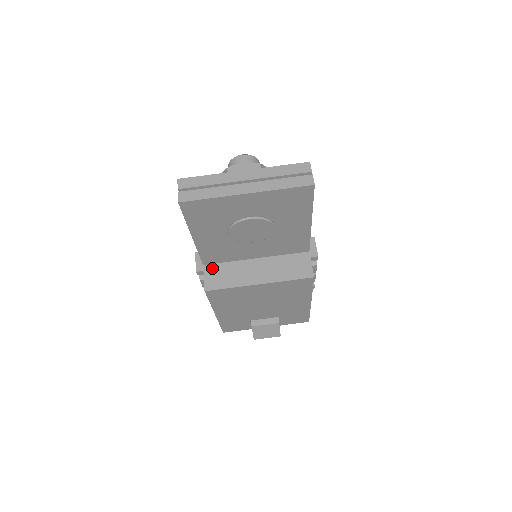
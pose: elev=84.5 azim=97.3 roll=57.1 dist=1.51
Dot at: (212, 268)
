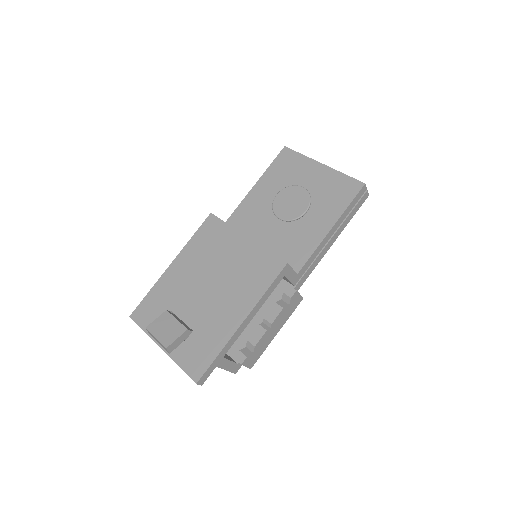
Dot at: occluded
